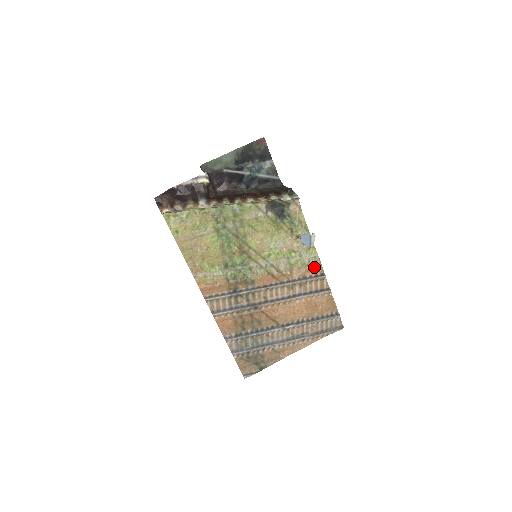
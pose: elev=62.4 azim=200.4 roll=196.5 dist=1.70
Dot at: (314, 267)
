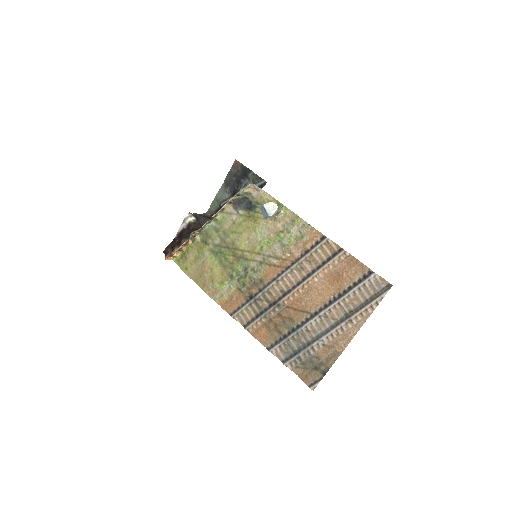
Dot at: (309, 235)
